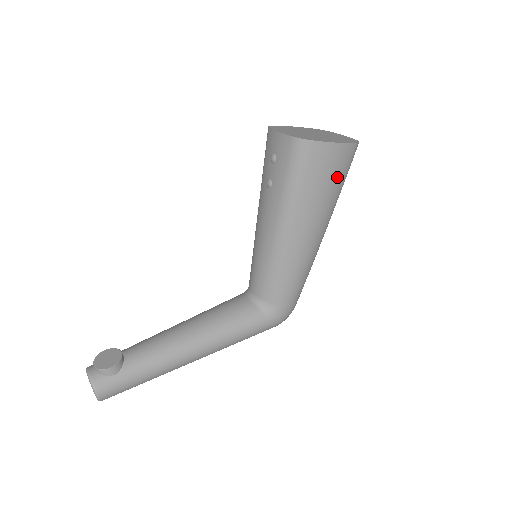
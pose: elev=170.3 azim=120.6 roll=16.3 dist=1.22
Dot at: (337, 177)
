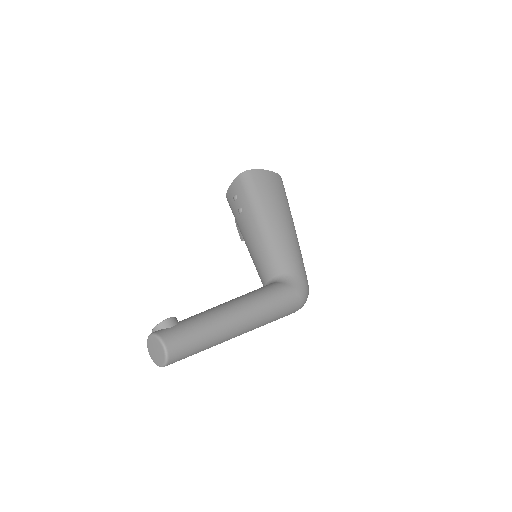
Dot at: (278, 188)
